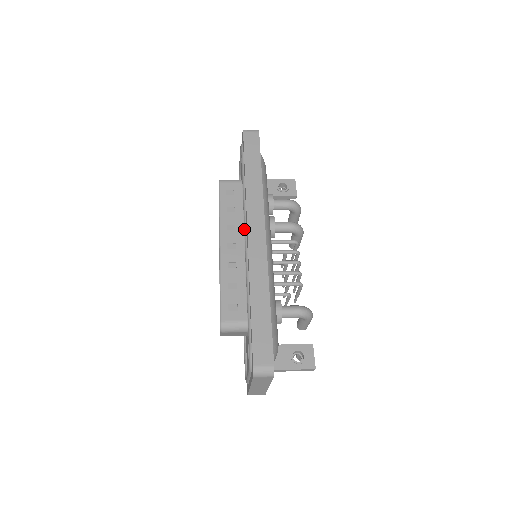
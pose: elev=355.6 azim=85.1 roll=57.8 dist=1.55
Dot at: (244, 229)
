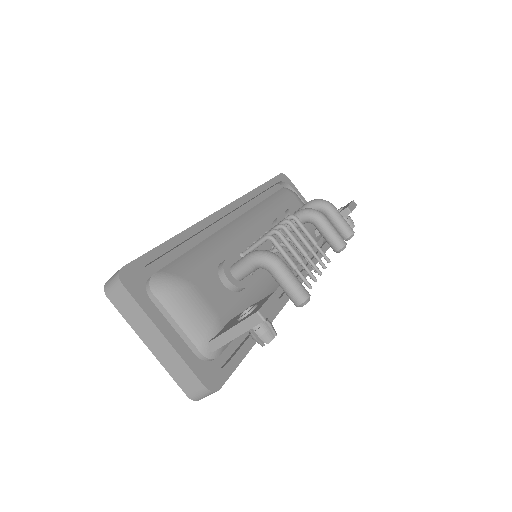
Dot at: occluded
